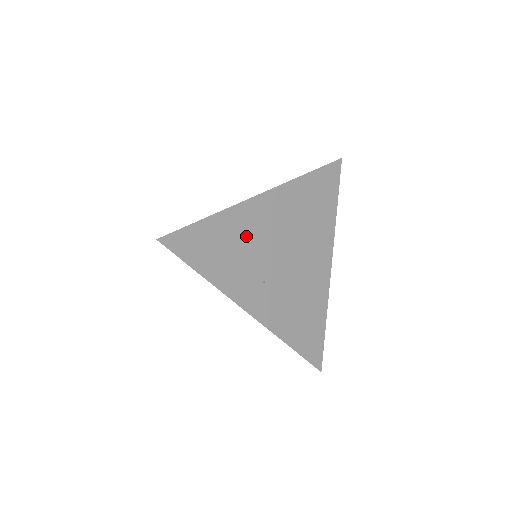
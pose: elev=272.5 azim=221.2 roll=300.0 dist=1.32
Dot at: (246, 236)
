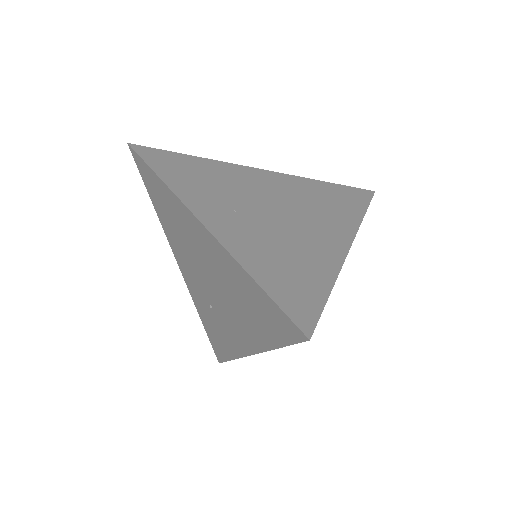
Dot at: (227, 179)
